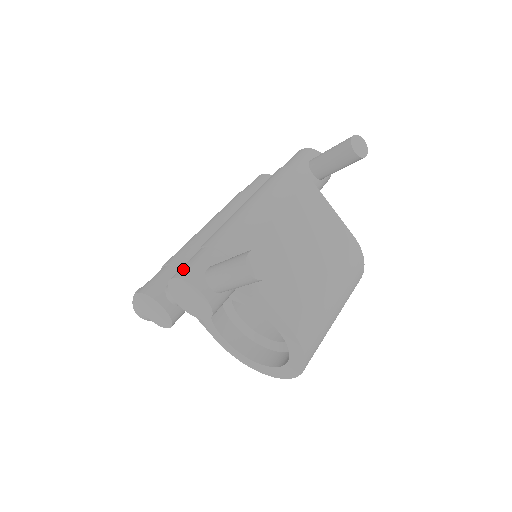
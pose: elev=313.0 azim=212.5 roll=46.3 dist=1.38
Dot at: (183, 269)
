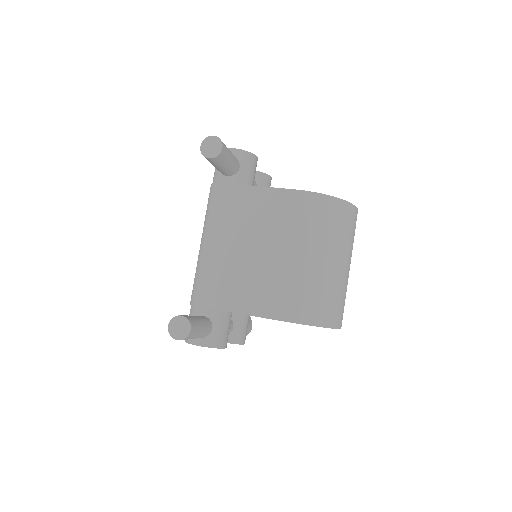
Dot at: occluded
